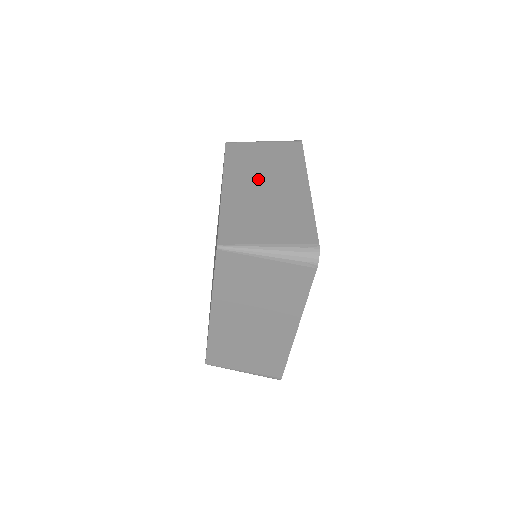
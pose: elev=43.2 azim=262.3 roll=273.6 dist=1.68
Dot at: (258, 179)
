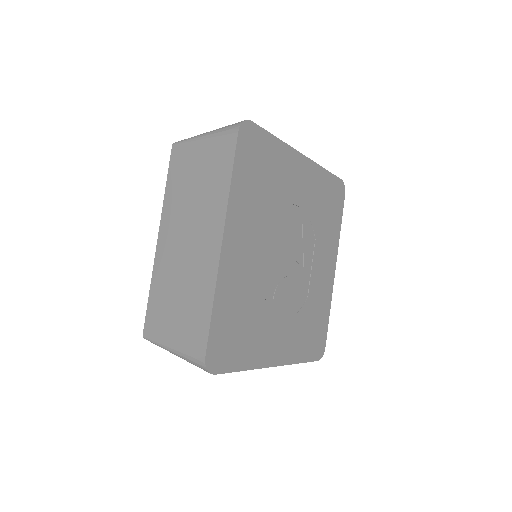
Dot at: (183, 227)
